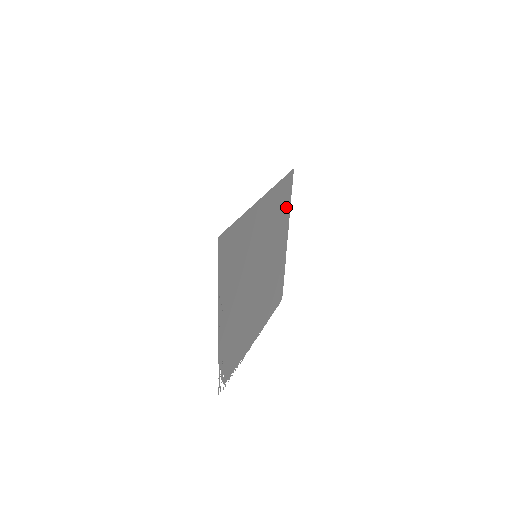
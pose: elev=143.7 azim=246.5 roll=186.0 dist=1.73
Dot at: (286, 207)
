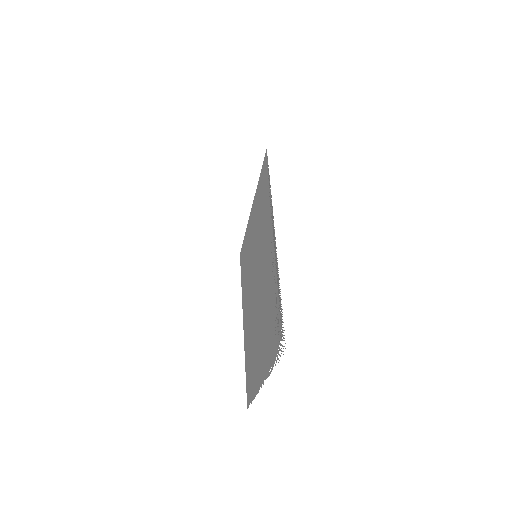
Dot at: (242, 279)
